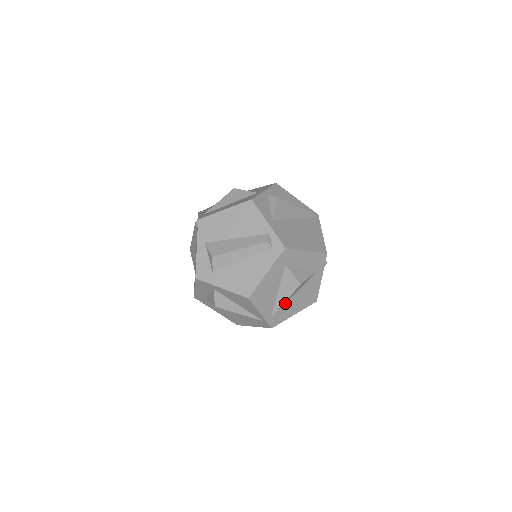
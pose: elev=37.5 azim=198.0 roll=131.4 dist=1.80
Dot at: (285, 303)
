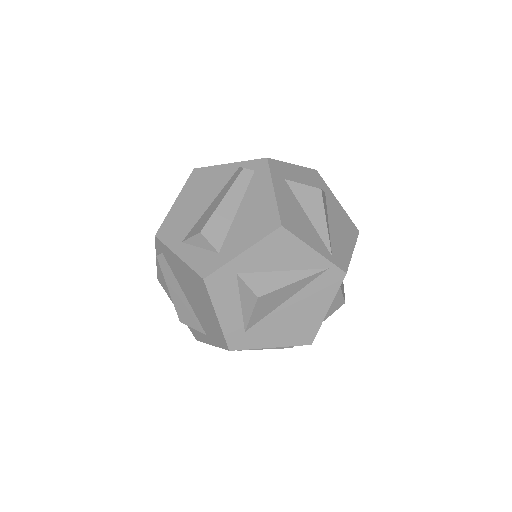
Dot at: (329, 234)
